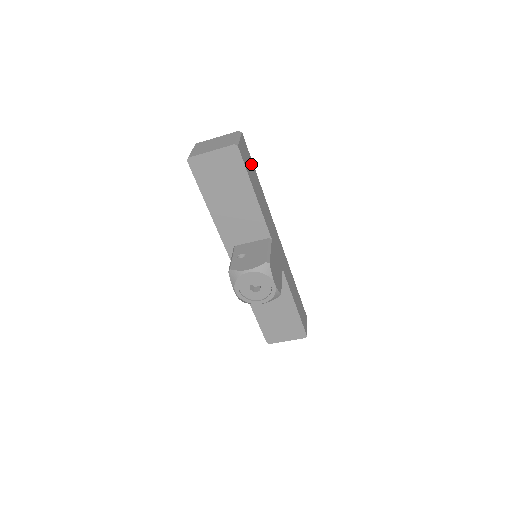
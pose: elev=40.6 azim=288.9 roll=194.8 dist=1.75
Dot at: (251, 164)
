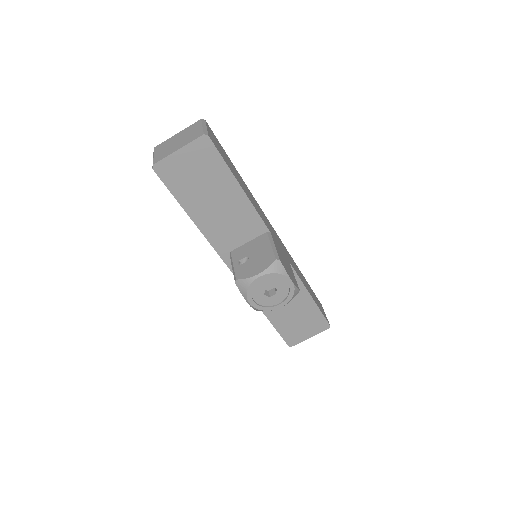
Dot at: (225, 154)
